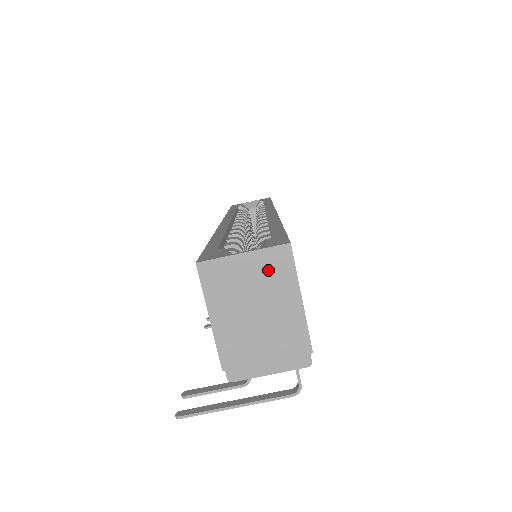
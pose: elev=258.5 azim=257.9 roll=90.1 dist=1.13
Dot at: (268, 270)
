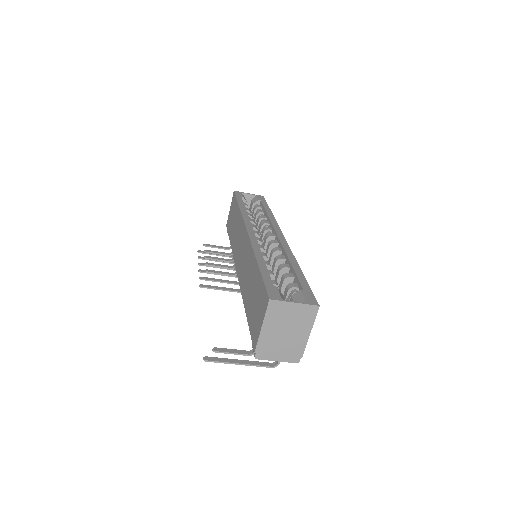
Dot at: (302, 314)
